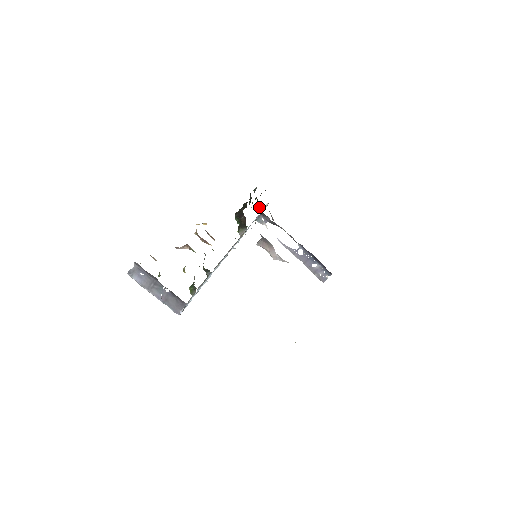
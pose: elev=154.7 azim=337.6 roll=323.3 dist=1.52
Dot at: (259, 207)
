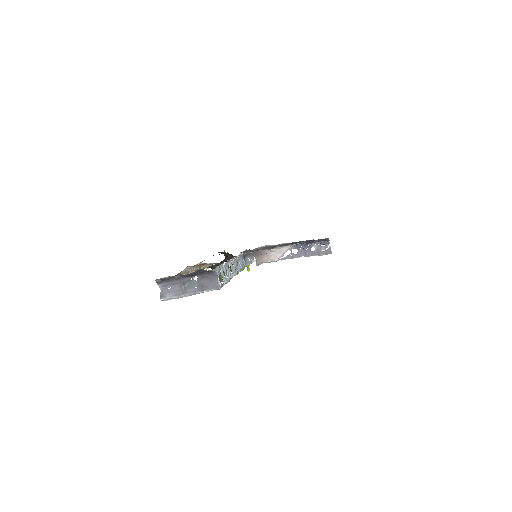
Dot at: occluded
